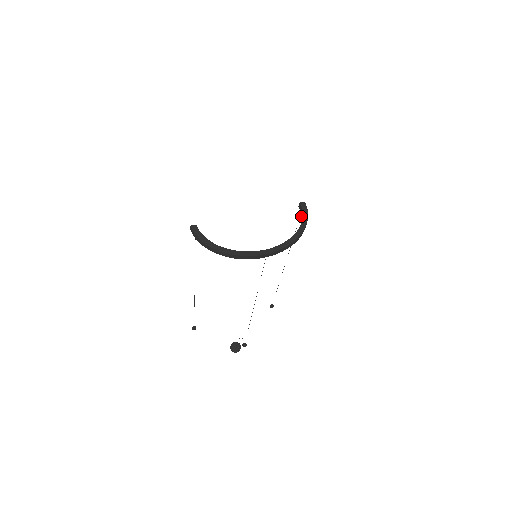
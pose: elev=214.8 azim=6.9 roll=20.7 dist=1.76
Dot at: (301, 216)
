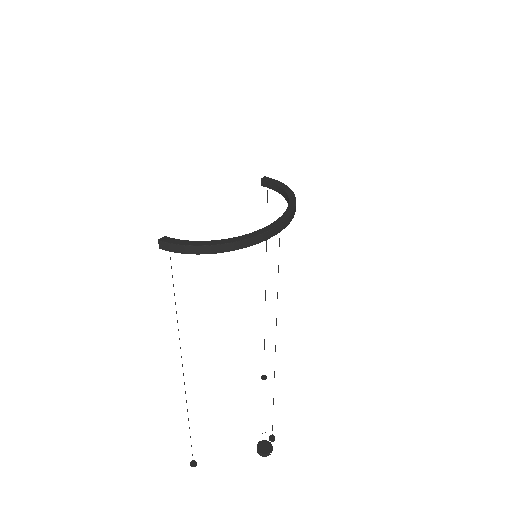
Dot at: occluded
